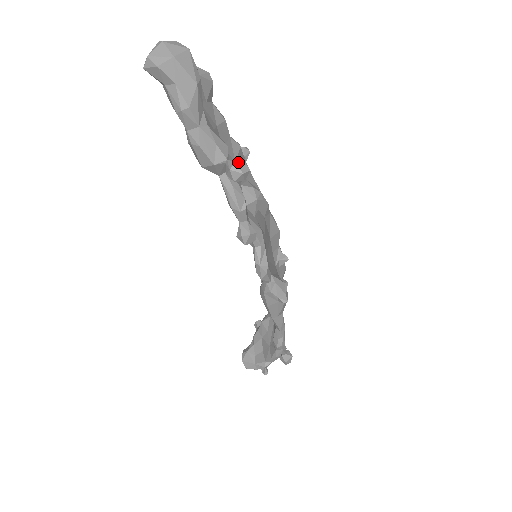
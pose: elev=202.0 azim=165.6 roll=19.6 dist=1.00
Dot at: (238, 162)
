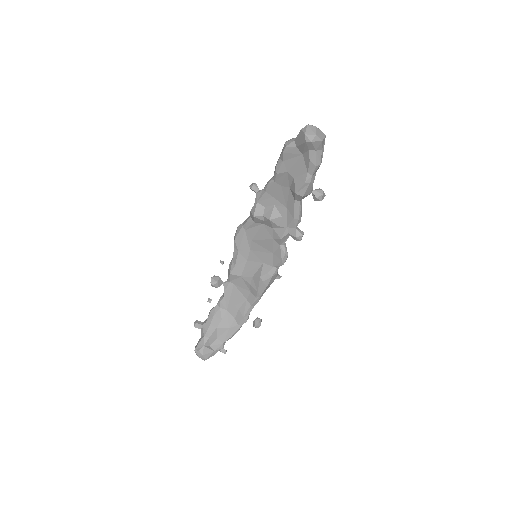
Dot at: (322, 190)
